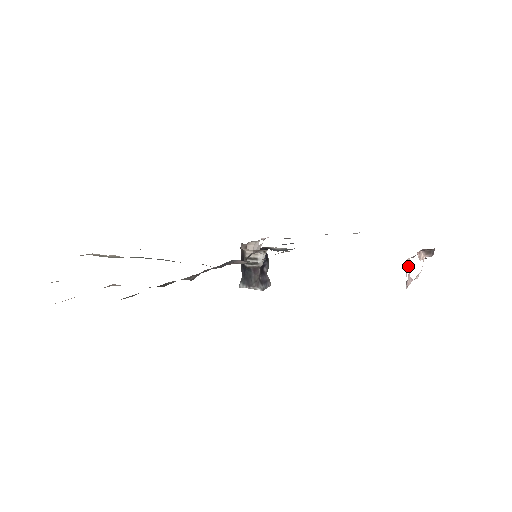
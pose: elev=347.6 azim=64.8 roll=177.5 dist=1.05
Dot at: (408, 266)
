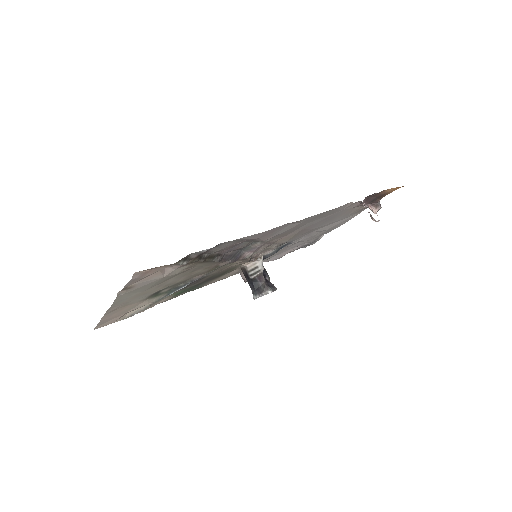
Dot at: occluded
